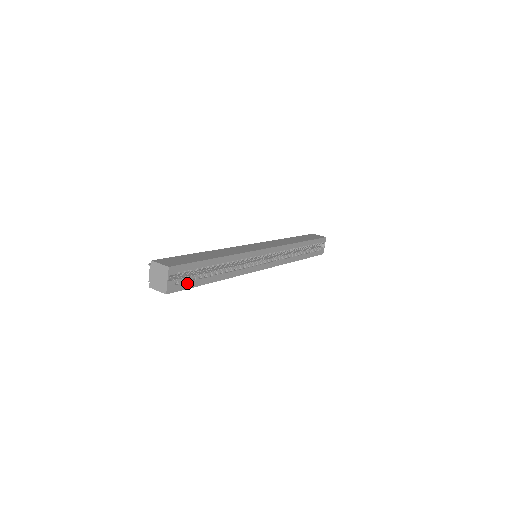
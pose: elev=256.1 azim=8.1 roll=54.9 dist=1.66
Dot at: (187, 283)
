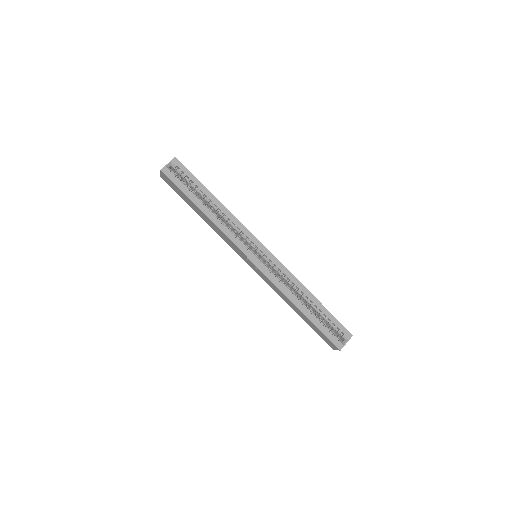
Dot at: (179, 182)
